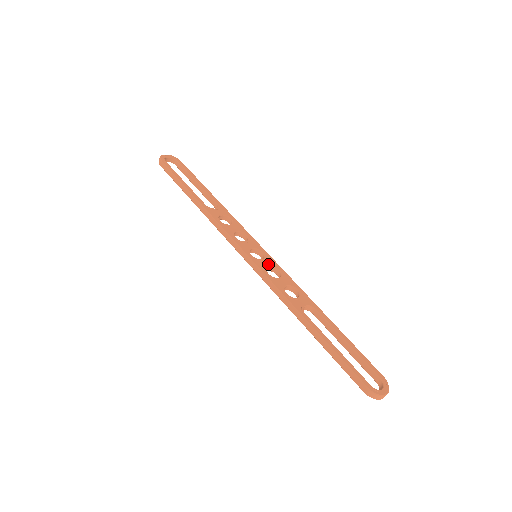
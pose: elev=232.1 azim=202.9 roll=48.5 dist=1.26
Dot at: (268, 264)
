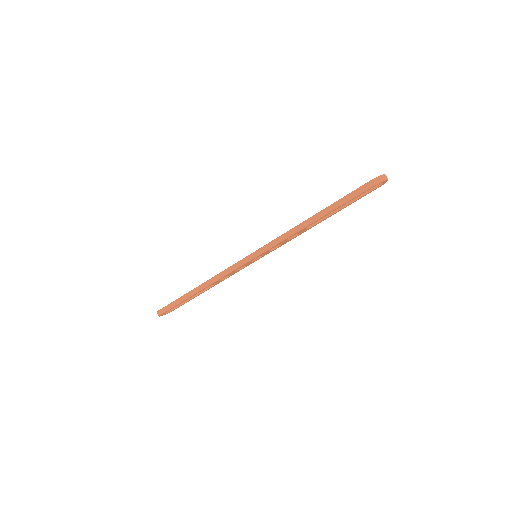
Dot at: occluded
